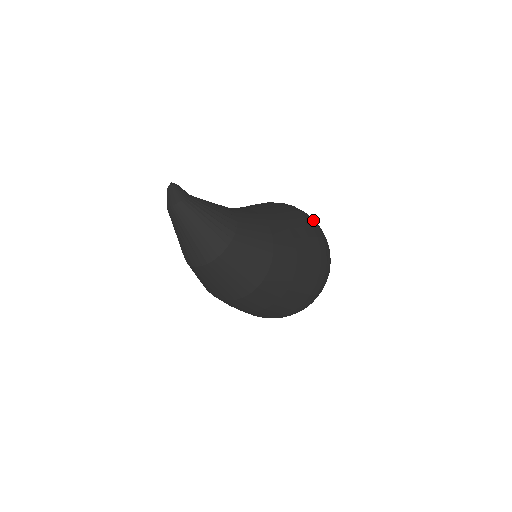
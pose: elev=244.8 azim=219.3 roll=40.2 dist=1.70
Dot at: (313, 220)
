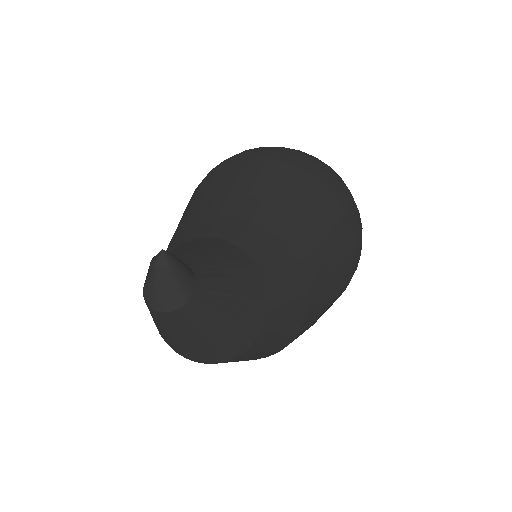
Dot at: (359, 220)
